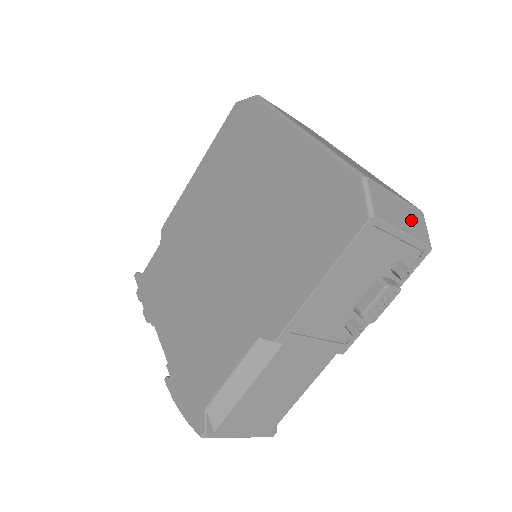
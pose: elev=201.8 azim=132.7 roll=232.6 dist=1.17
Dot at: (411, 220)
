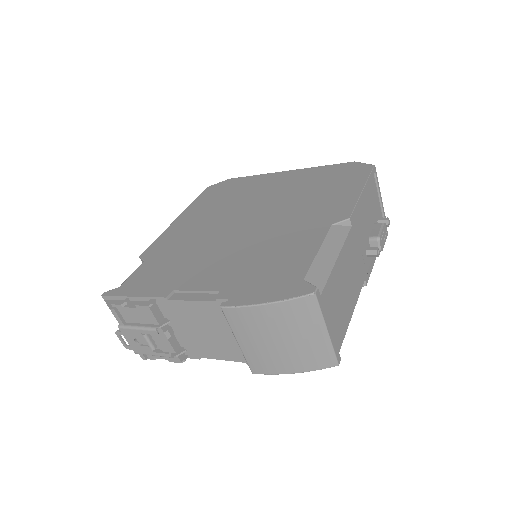
Dot at: occluded
